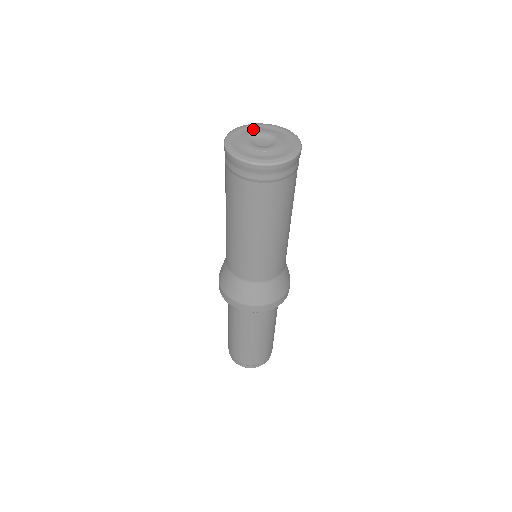
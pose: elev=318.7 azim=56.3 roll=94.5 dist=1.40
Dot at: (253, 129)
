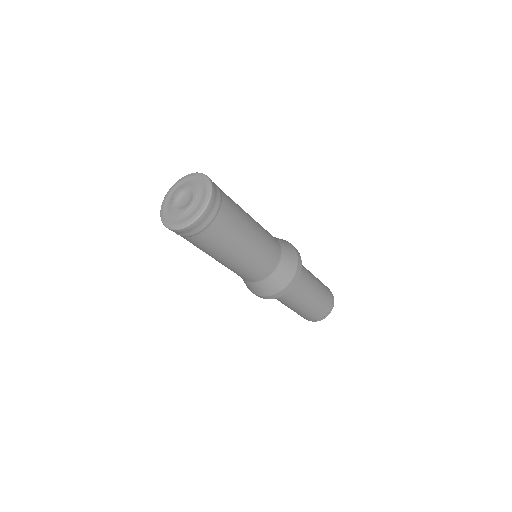
Dot at: (169, 201)
